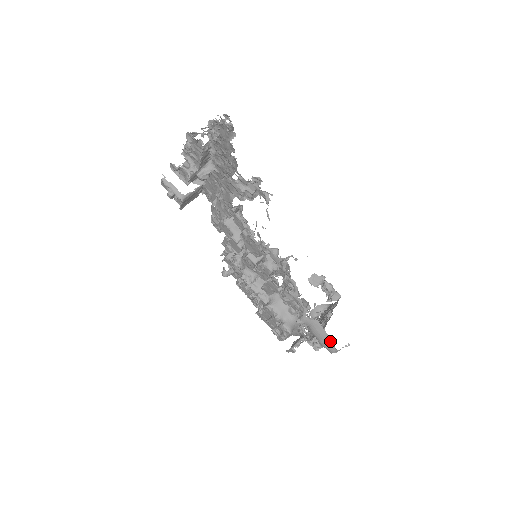
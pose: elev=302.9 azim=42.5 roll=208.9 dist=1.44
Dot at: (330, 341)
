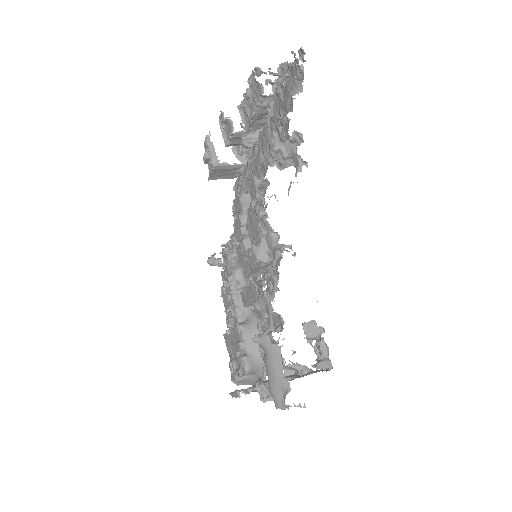
Dot at: (282, 387)
